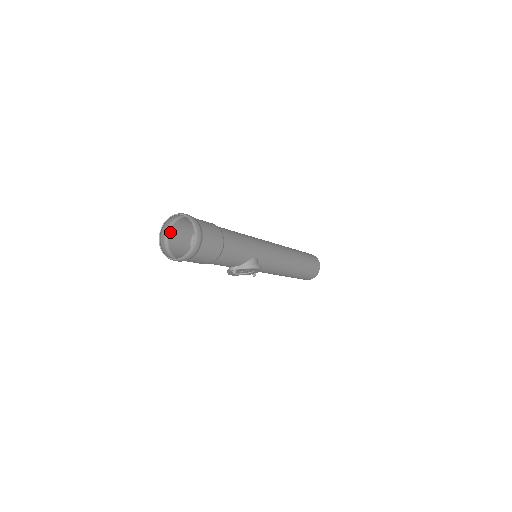
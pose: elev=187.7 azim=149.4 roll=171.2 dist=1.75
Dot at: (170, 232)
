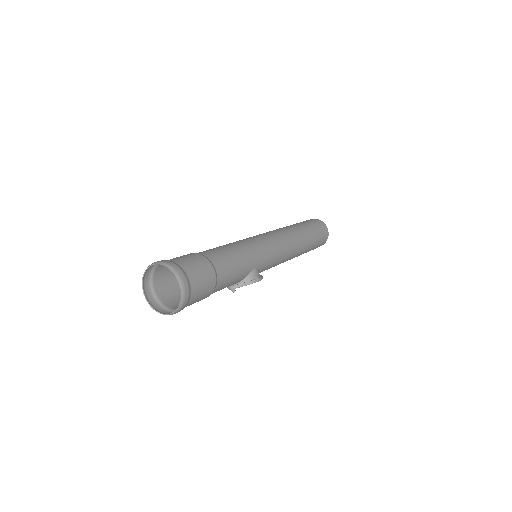
Dot at: (154, 276)
